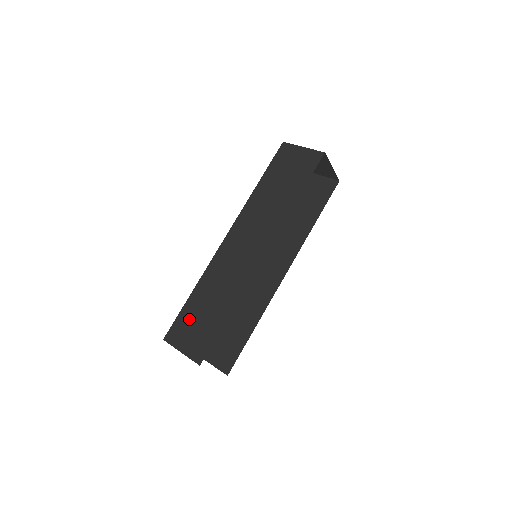
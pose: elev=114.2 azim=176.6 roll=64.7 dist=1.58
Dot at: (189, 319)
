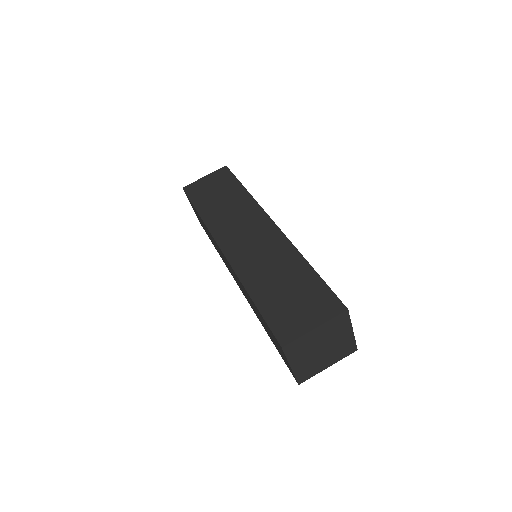
Dot at: (281, 308)
